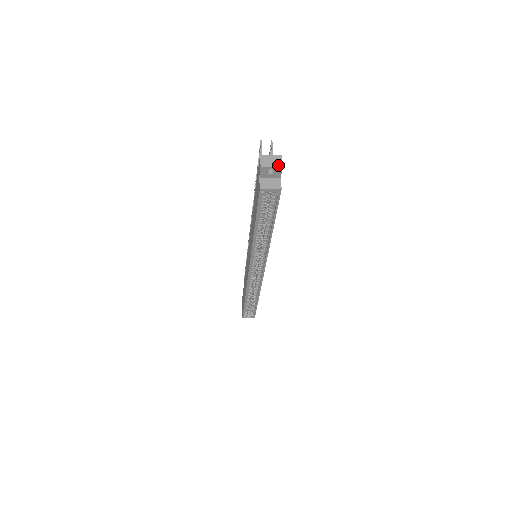
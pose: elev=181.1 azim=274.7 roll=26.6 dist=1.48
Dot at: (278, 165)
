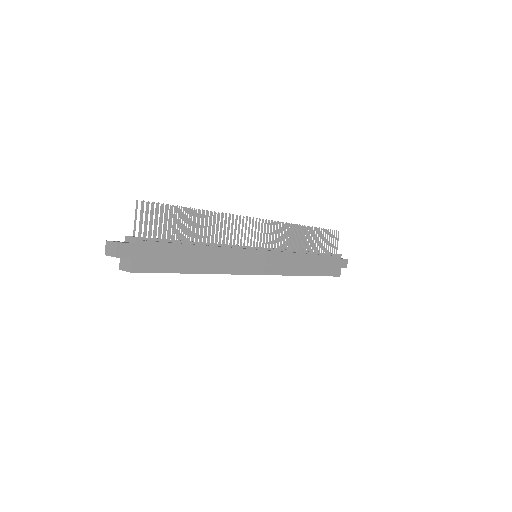
Dot at: (113, 255)
